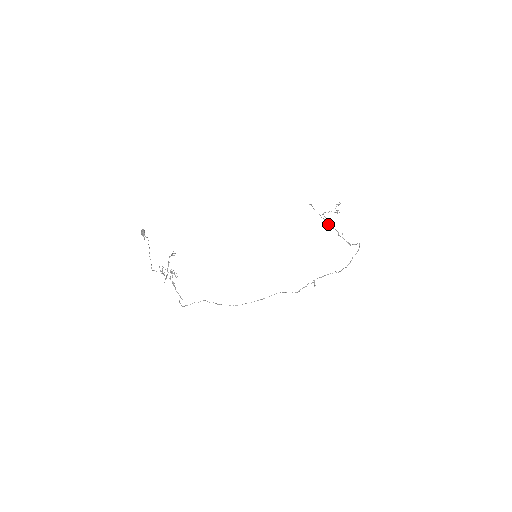
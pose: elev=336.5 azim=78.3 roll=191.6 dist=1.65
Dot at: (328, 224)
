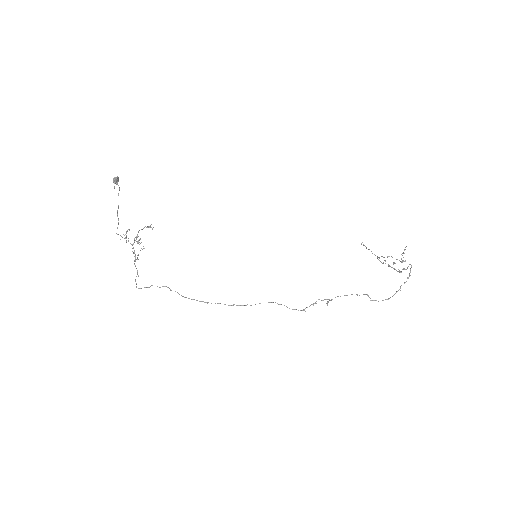
Dot at: (380, 261)
